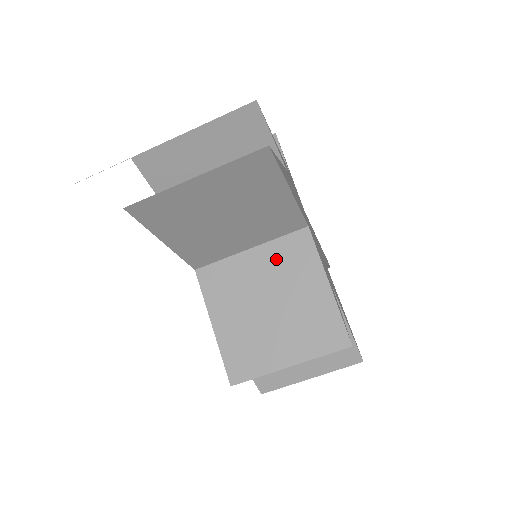
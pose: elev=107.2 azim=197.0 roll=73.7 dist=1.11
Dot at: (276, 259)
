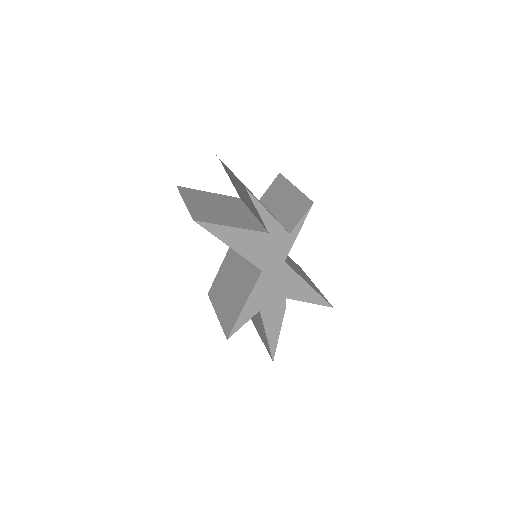
Dot at: (247, 268)
